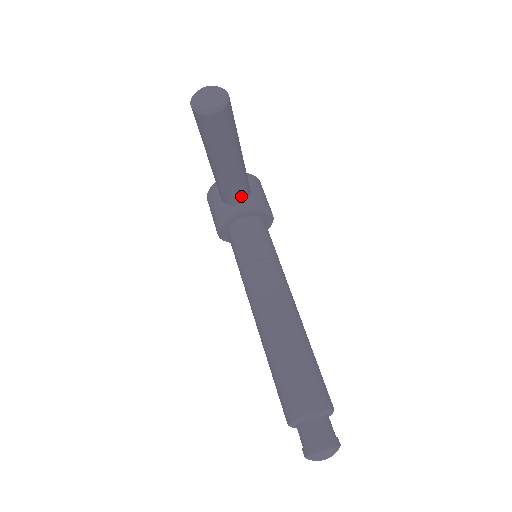
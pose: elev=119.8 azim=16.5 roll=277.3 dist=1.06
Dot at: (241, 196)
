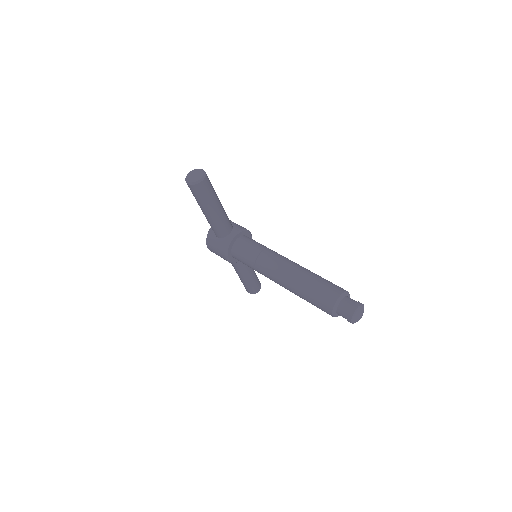
Dot at: (229, 228)
